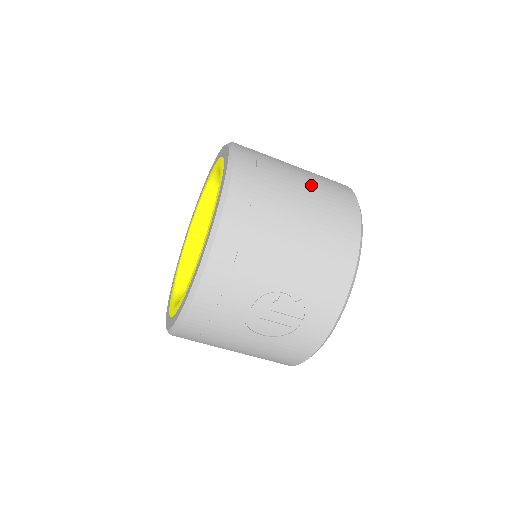
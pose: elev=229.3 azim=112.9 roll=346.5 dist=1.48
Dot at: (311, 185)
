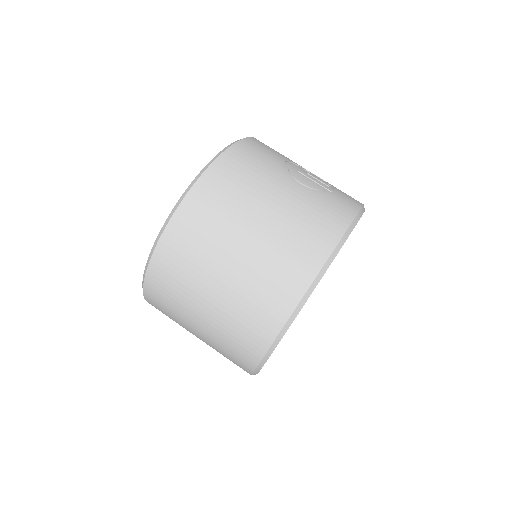
Dot at: occluded
